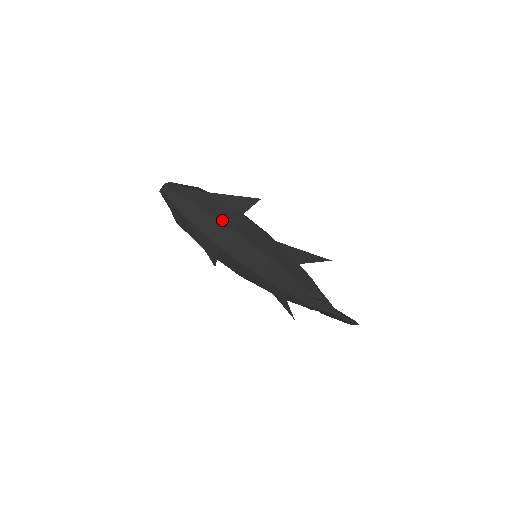
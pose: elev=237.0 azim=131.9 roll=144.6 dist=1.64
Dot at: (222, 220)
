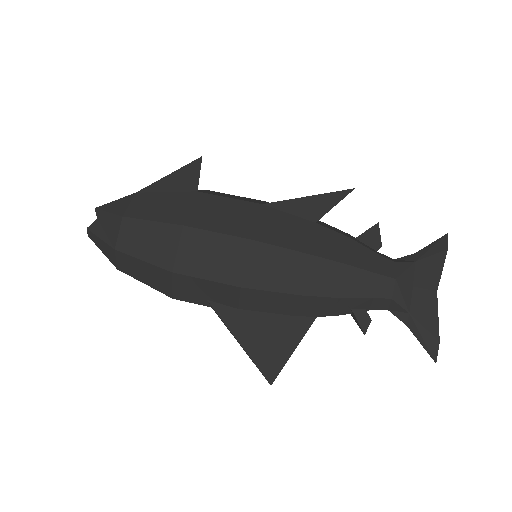
Dot at: occluded
